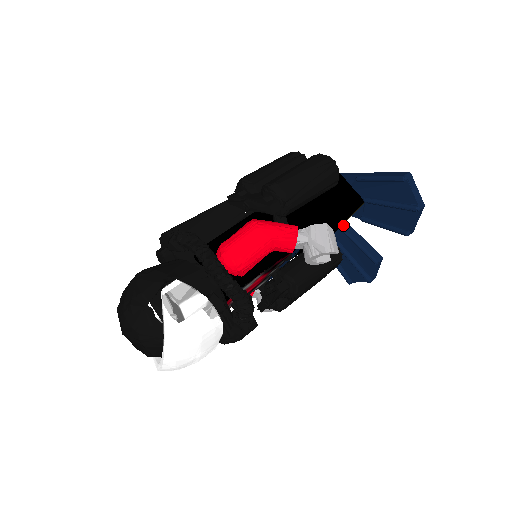
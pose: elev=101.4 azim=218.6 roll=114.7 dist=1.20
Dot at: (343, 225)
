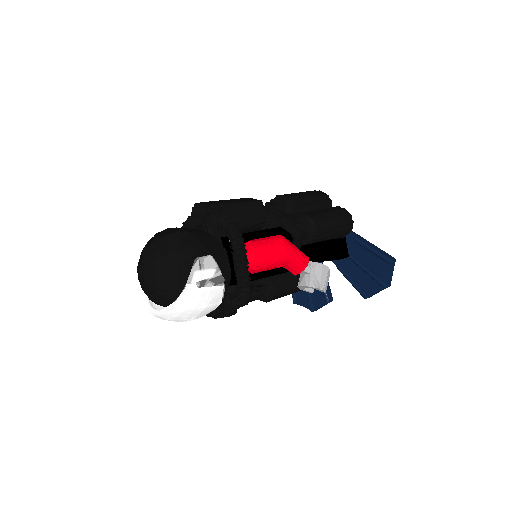
Dot at: occluded
